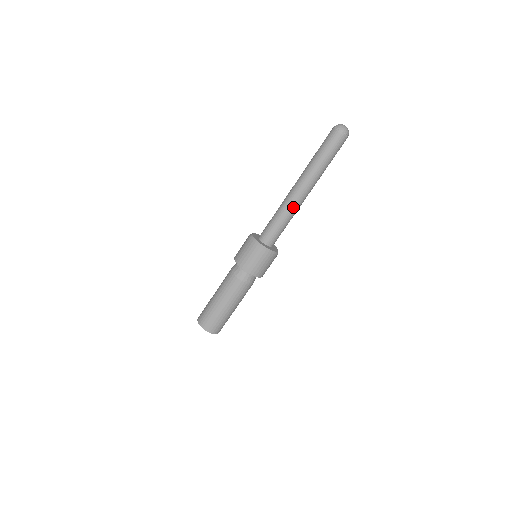
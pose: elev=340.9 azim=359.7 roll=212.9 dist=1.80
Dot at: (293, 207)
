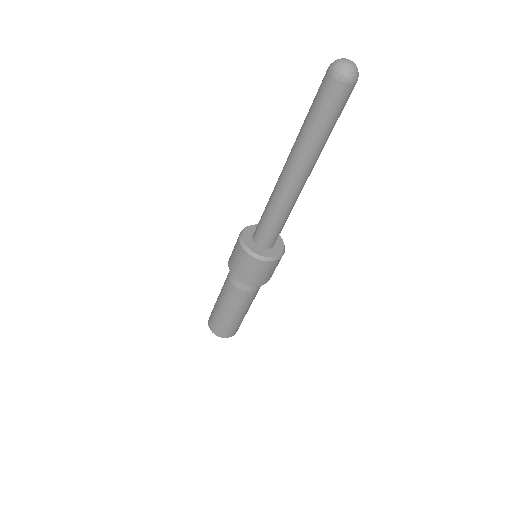
Dot at: (279, 196)
